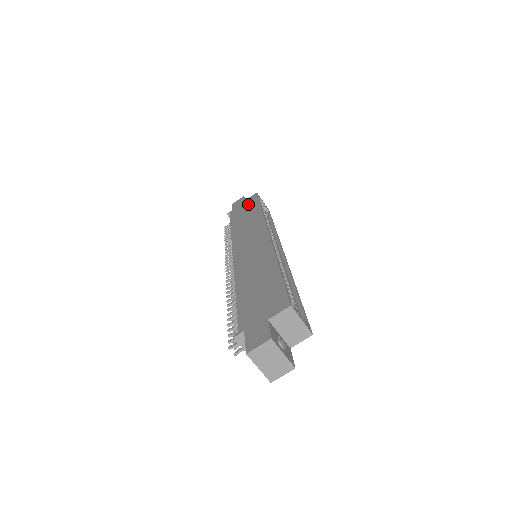
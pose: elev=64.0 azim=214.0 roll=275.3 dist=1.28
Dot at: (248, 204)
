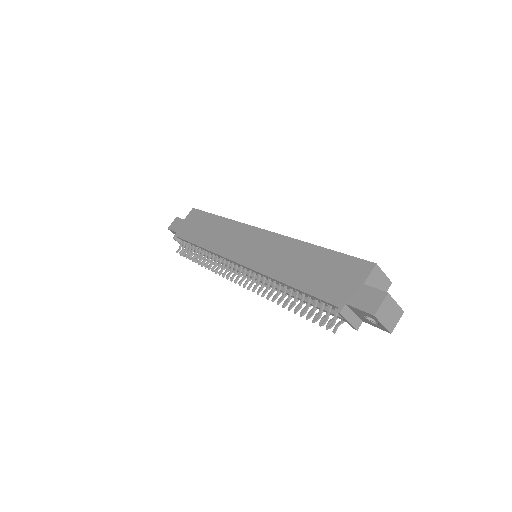
Dot at: (195, 220)
